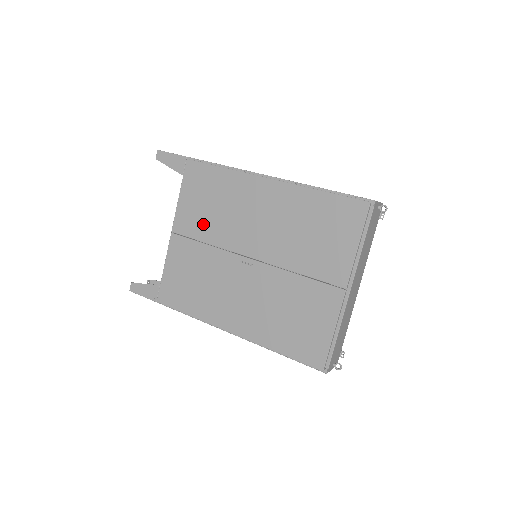
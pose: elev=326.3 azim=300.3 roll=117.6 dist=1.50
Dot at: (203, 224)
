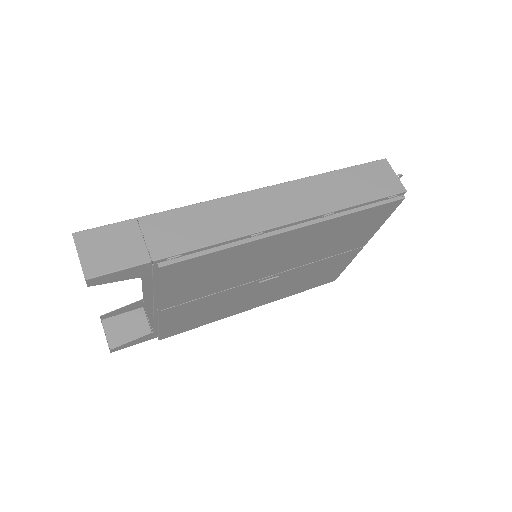
Dot at: (206, 289)
